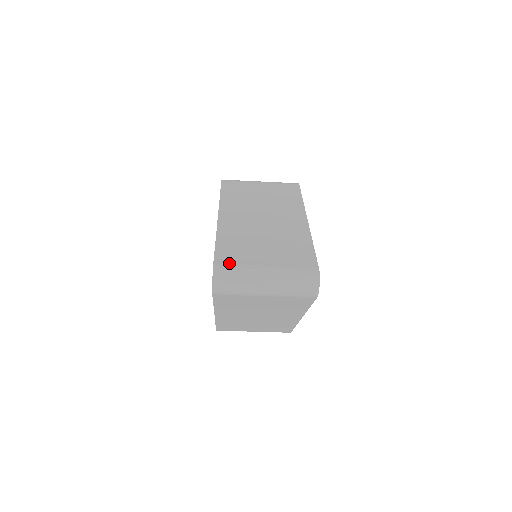
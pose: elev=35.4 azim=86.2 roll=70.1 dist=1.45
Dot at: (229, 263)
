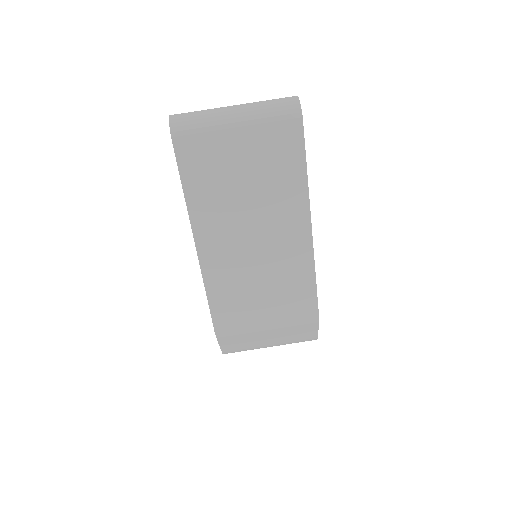
Dot at: occluded
